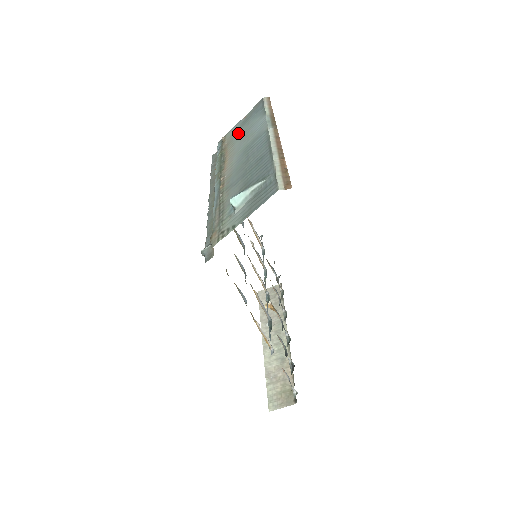
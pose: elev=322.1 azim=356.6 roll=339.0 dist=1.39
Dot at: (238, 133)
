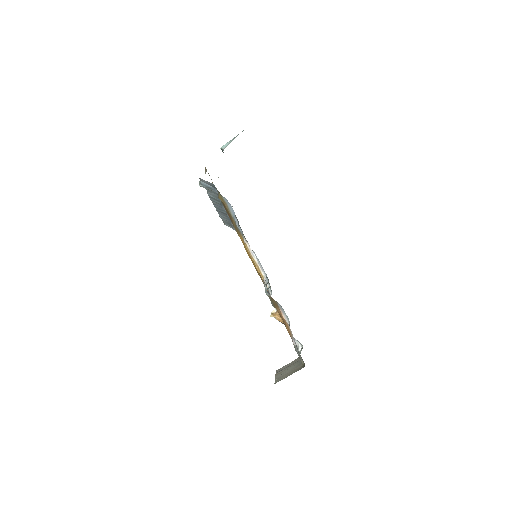
Dot at: occluded
